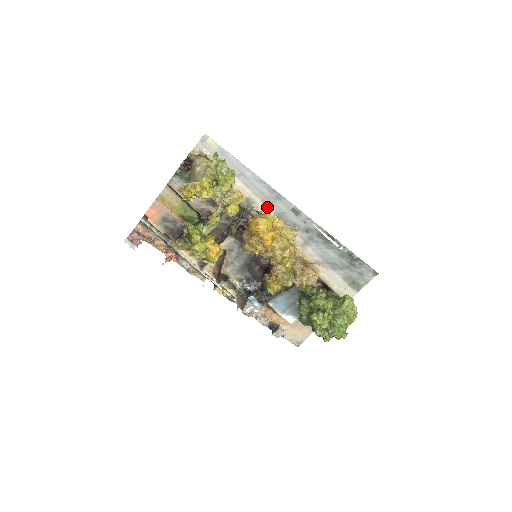
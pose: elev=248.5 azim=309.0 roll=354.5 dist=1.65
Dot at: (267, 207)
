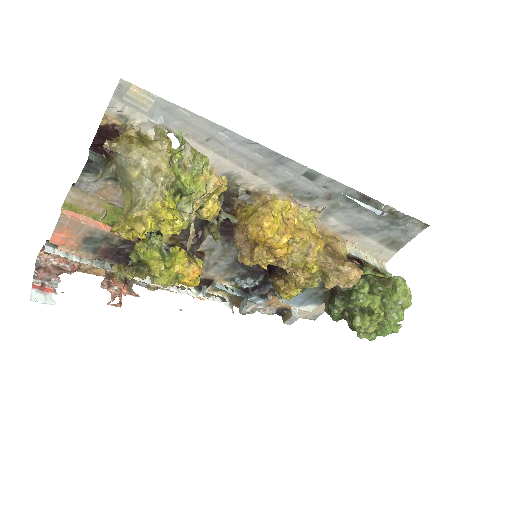
Dot at: (262, 179)
